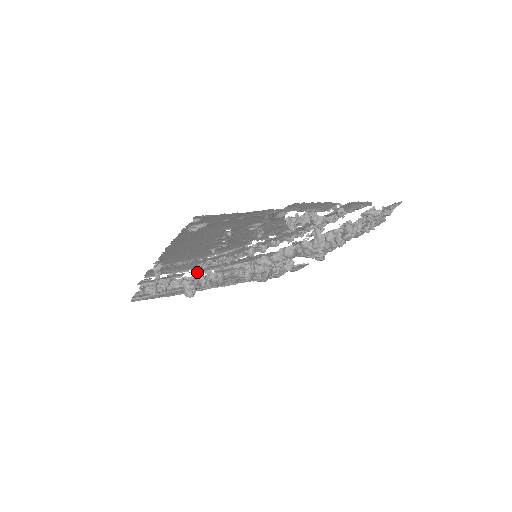
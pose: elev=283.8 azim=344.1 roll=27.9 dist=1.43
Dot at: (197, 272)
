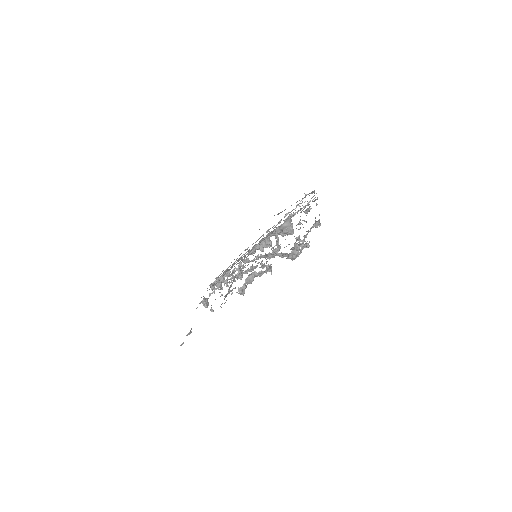
Dot at: (234, 263)
